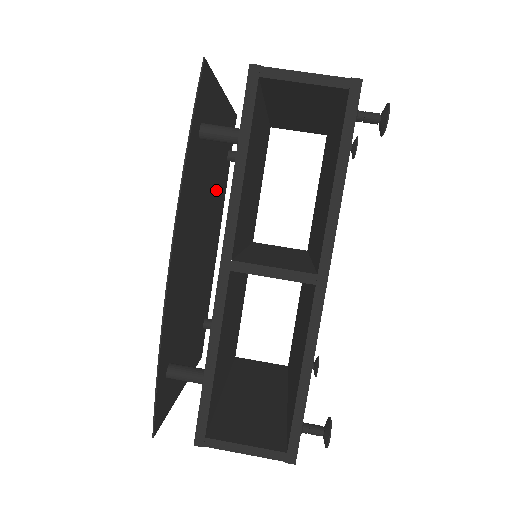
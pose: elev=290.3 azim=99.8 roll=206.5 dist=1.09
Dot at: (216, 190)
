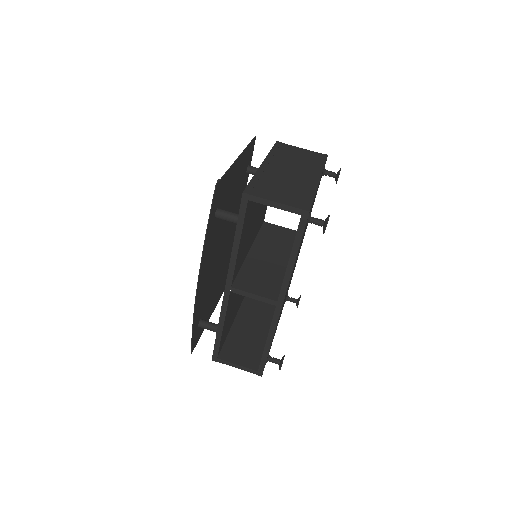
Dot at: (235, 204)
